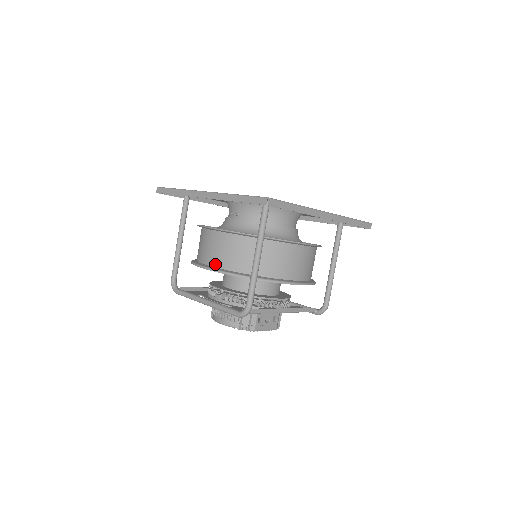
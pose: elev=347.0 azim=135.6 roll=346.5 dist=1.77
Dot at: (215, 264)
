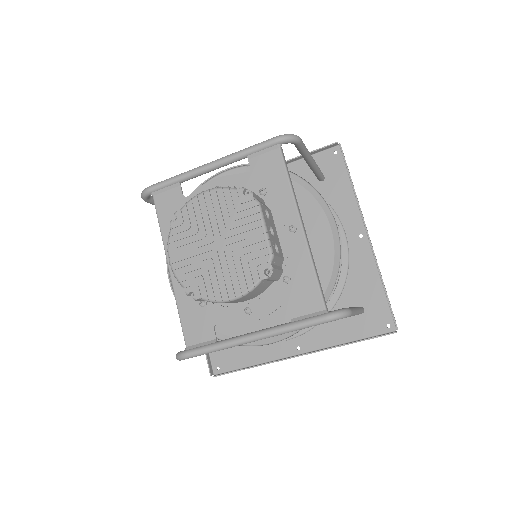
Dot at: occluded
